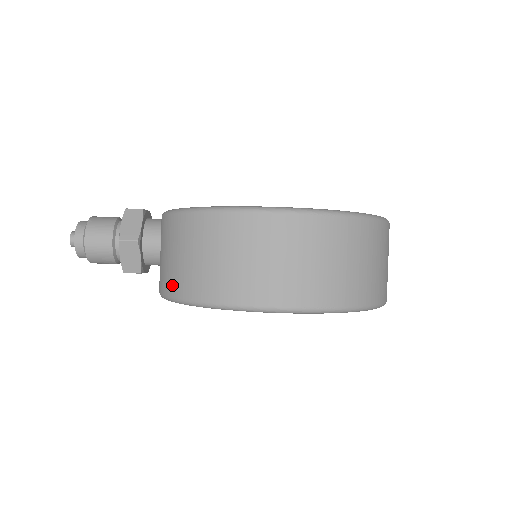
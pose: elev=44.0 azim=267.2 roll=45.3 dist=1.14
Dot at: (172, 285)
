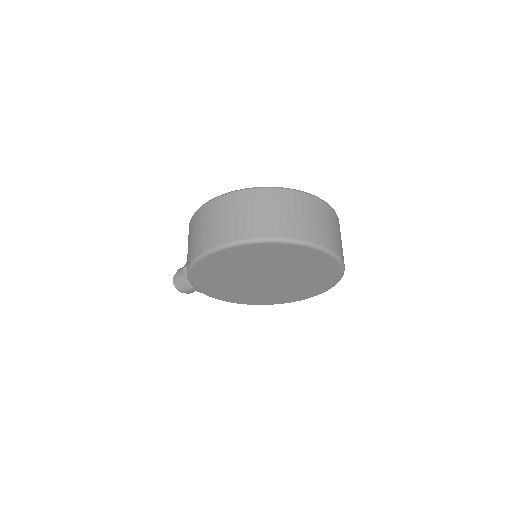
Dot at: occluded
